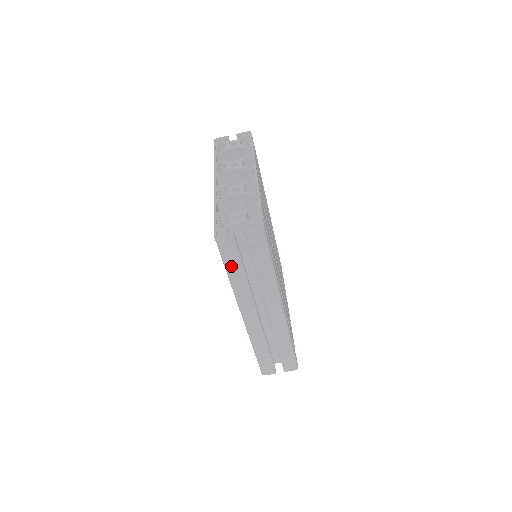
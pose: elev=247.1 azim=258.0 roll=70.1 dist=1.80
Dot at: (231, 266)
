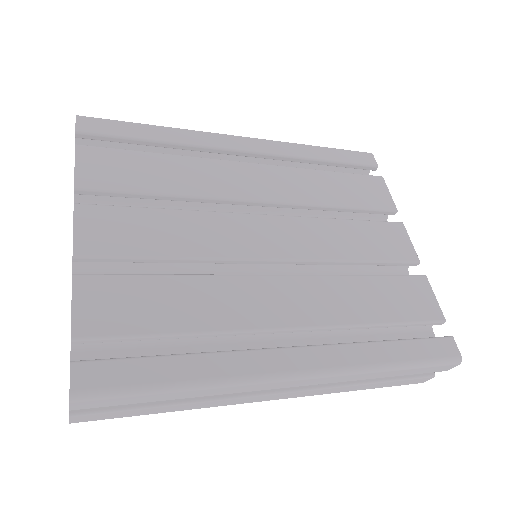
Dot at: (146, 413)
